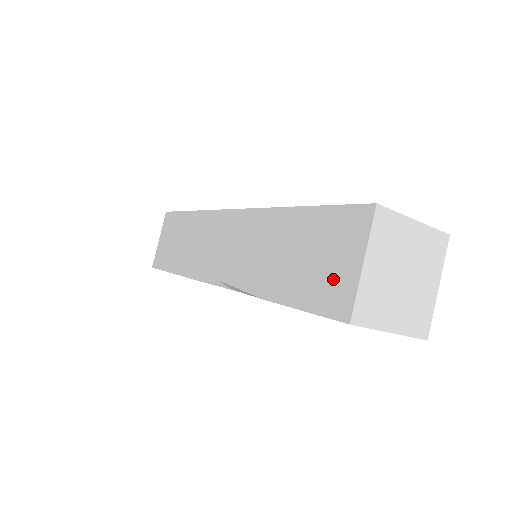
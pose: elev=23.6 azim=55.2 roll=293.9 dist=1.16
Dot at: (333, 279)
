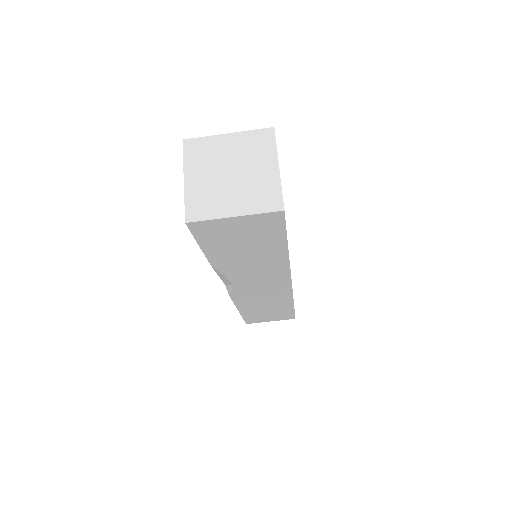
Dot at: occluded
